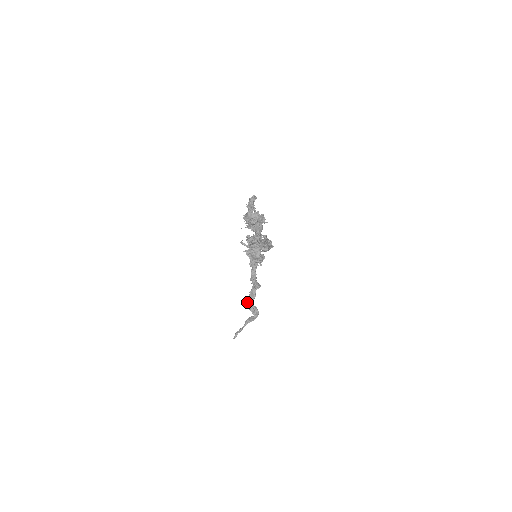
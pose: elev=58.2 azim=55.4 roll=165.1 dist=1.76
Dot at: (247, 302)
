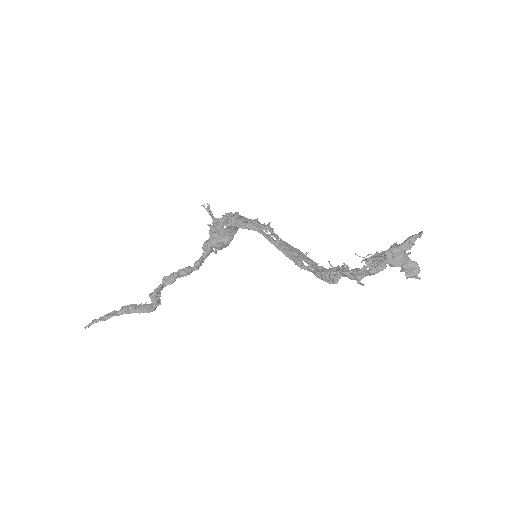
Dot at: (155, 290)
